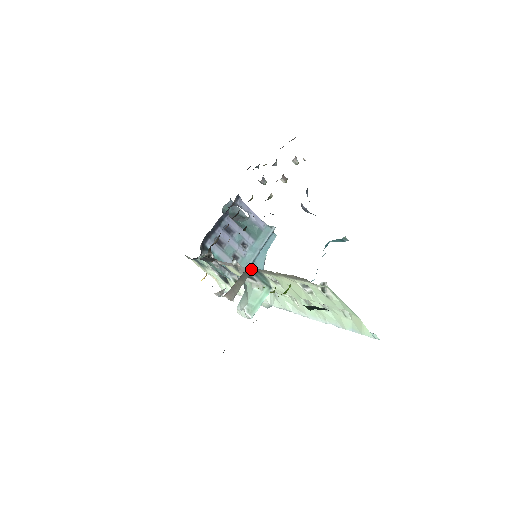
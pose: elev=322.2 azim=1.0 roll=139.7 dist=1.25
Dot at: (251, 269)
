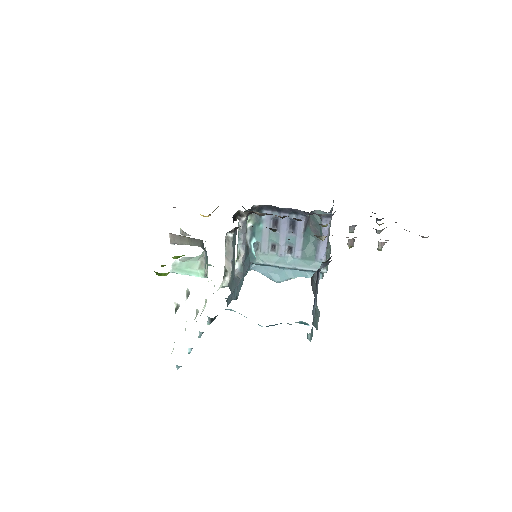
Dot at: occluded
